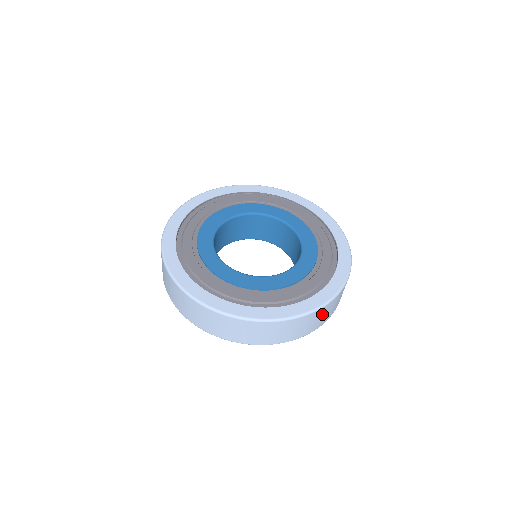
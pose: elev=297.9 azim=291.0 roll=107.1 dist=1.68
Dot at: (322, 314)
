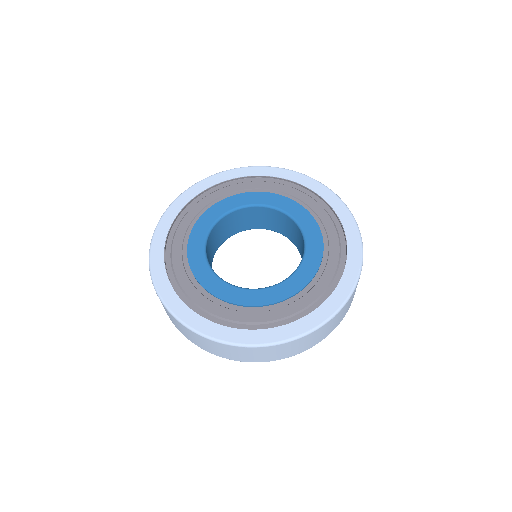
Dot at: (340, 315)
